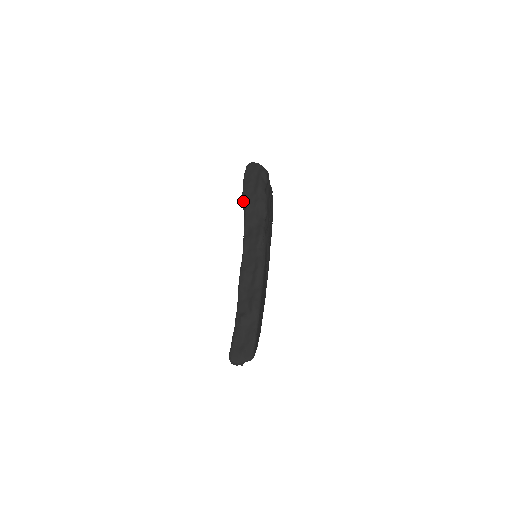
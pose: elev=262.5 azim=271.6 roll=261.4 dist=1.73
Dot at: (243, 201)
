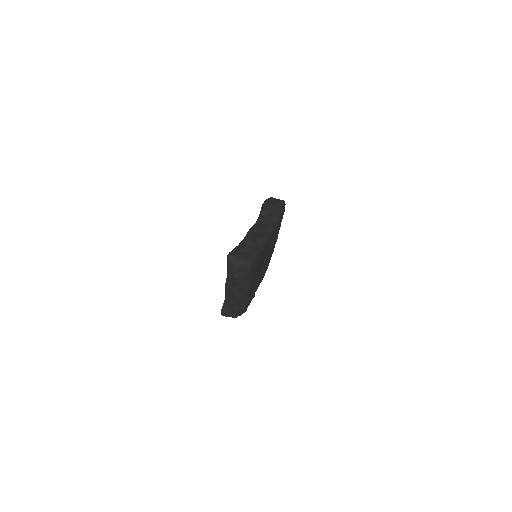
Dot at: (263, 204)
